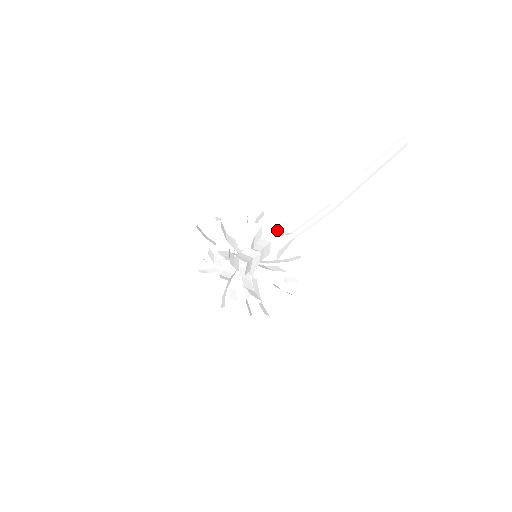
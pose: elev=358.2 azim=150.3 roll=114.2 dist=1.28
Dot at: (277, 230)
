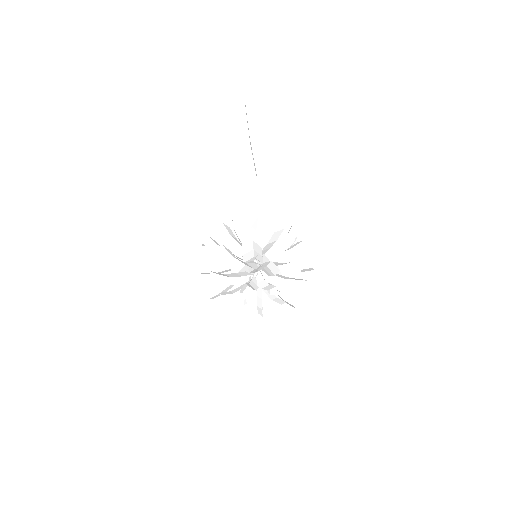
Dot at: (233, 228)
